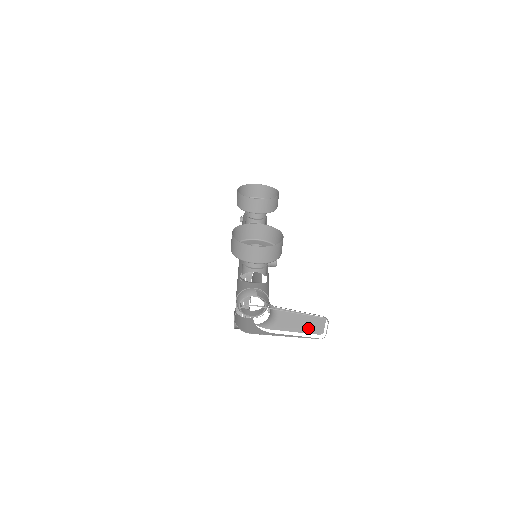
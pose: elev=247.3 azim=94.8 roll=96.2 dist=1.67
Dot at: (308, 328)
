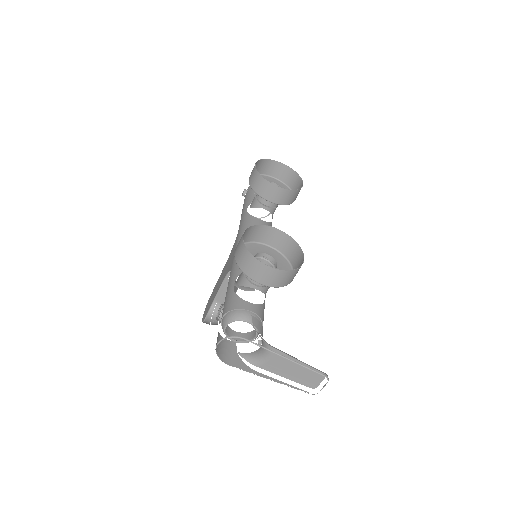
Dot at: (301, 378)
